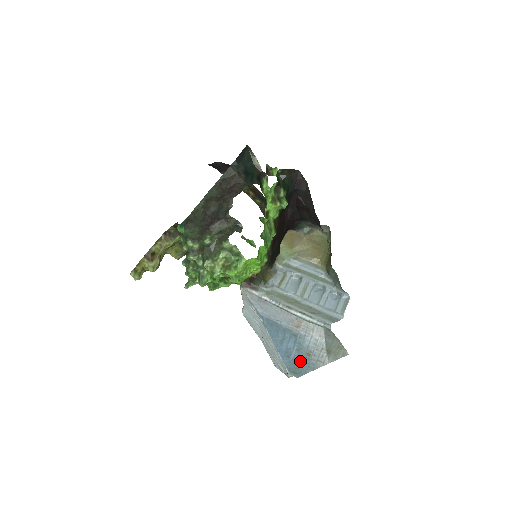
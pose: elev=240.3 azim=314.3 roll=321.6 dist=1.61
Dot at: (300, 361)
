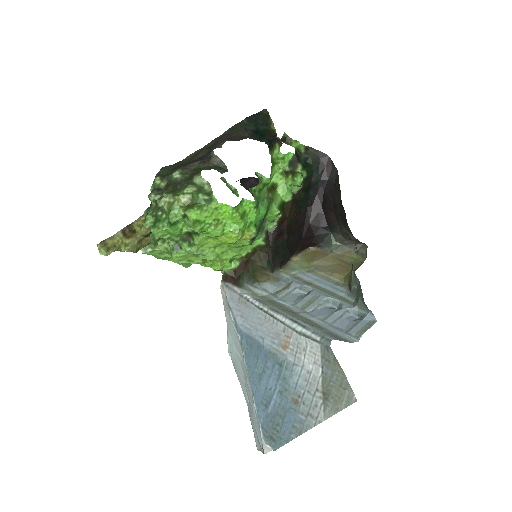
Dot at: (282, 415)
